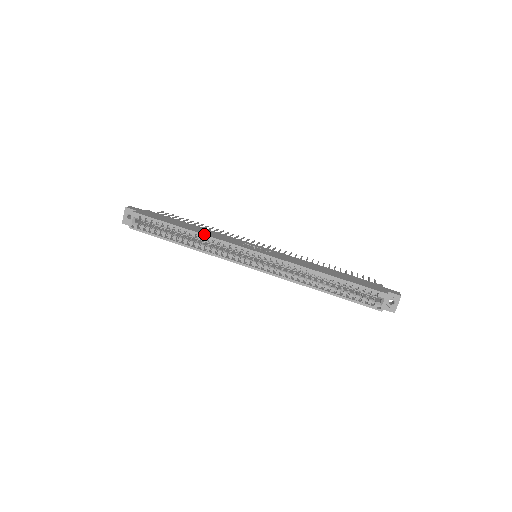
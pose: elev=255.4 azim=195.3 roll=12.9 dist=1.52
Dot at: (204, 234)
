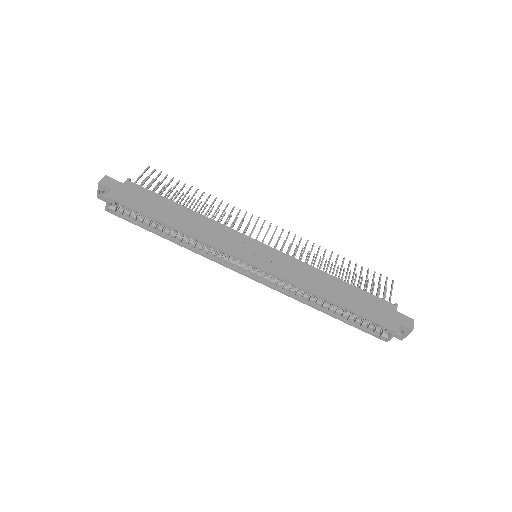
Dot at: (193, 236)
